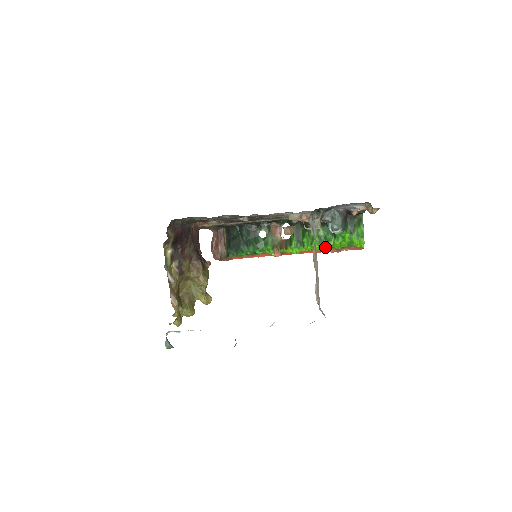
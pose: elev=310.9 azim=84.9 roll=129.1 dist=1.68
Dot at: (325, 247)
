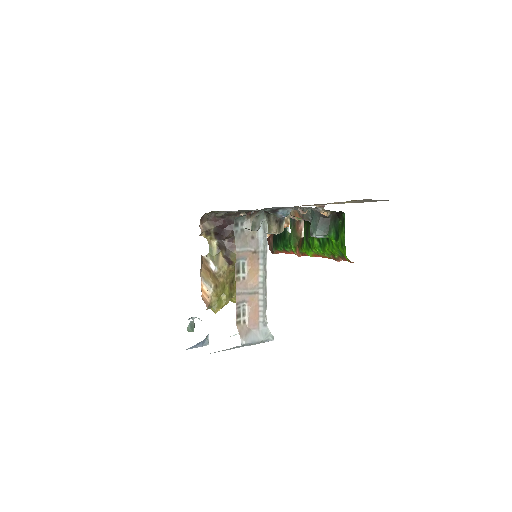
Dot at: (323, 253)
